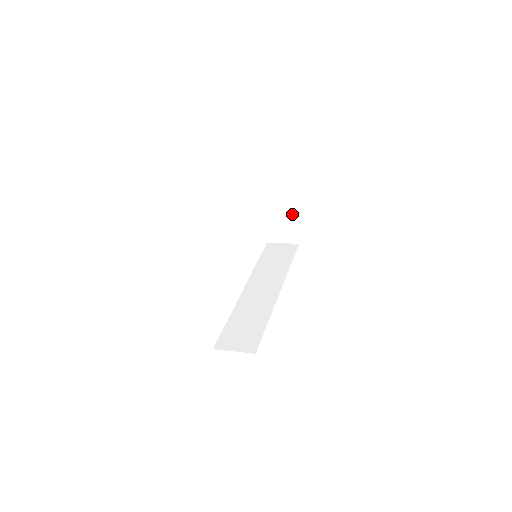
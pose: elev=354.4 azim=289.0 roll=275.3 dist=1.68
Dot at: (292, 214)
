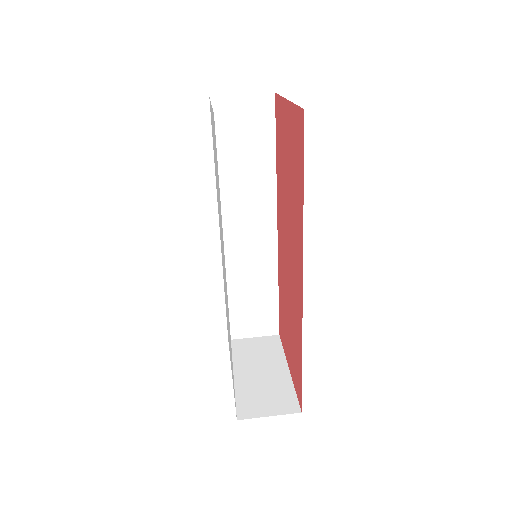
Dot at: occluded
